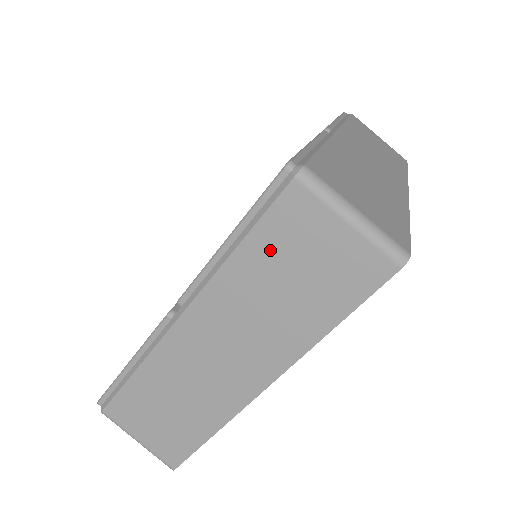
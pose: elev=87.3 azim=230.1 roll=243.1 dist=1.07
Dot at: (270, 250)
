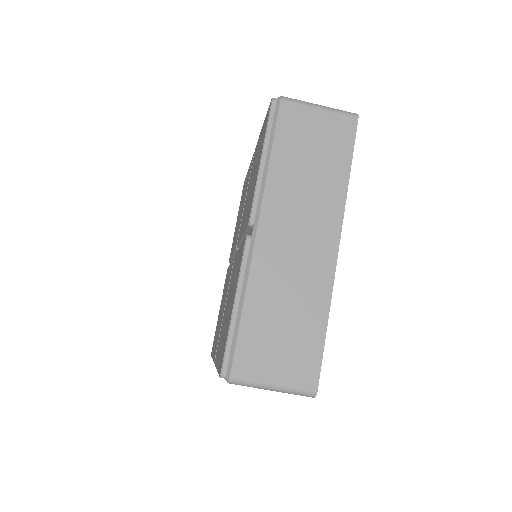
Dot at: occluded
